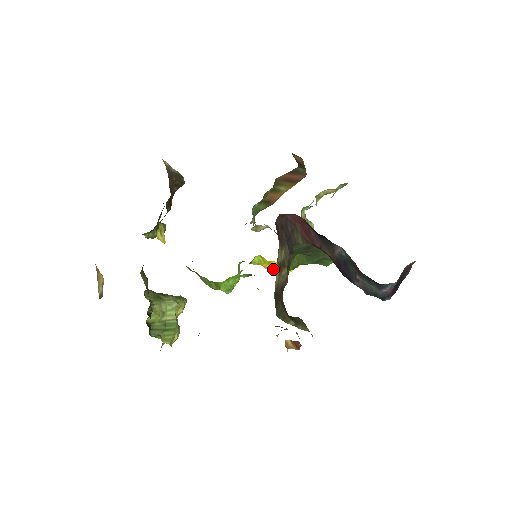
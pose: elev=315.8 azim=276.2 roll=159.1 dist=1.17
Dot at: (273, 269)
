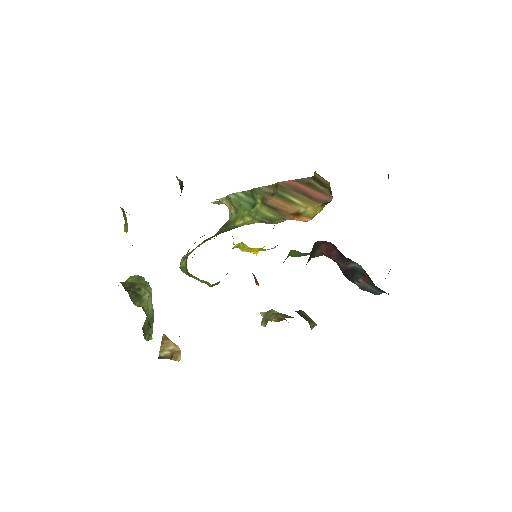
Dot at: (249, 250)
